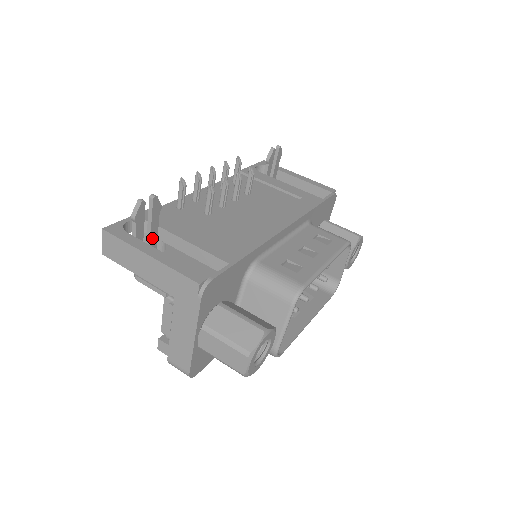
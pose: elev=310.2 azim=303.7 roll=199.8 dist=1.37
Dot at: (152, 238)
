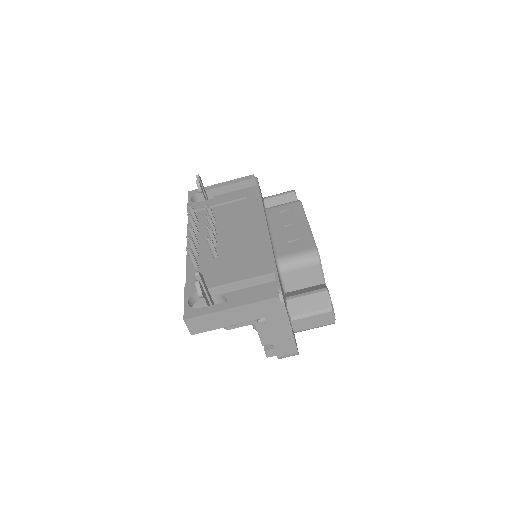
Dot at: (210, 299)
